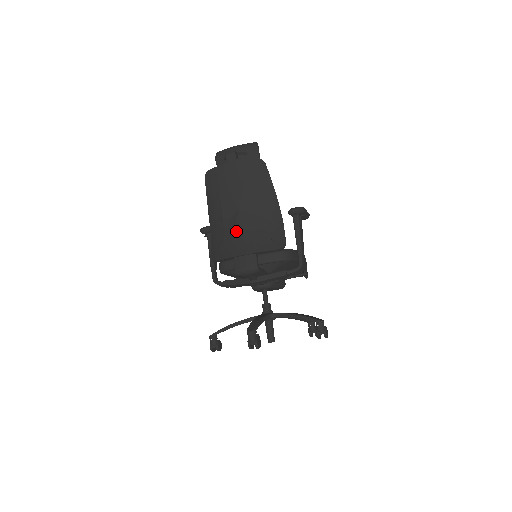
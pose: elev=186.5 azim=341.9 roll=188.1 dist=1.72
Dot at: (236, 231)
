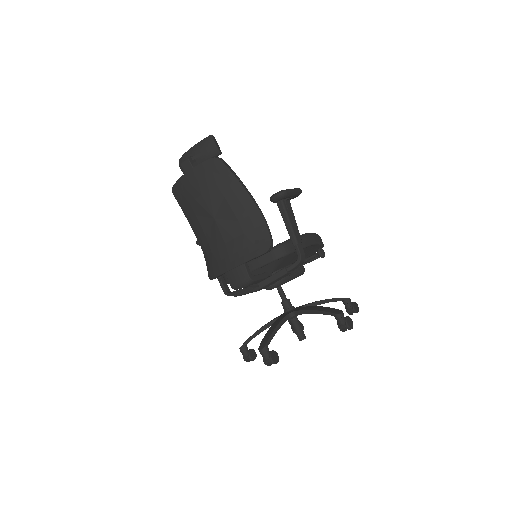
Dot at: (219, 244)
